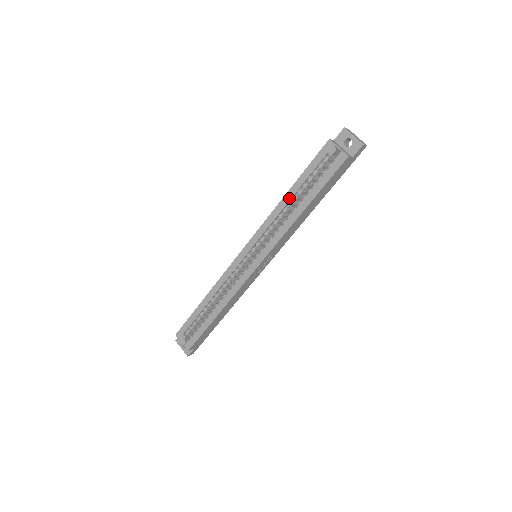
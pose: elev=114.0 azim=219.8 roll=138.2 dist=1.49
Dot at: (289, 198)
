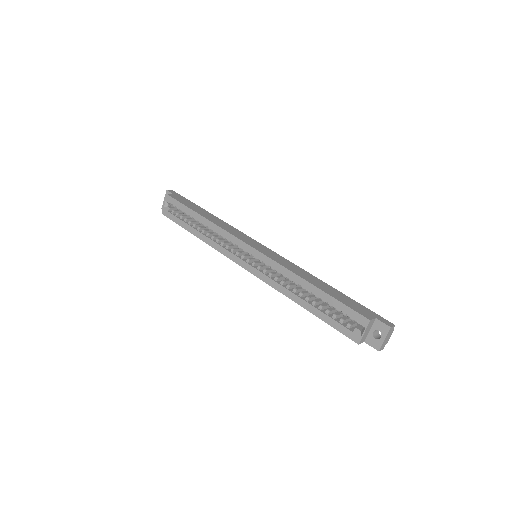
Dot at: (307, 287)
